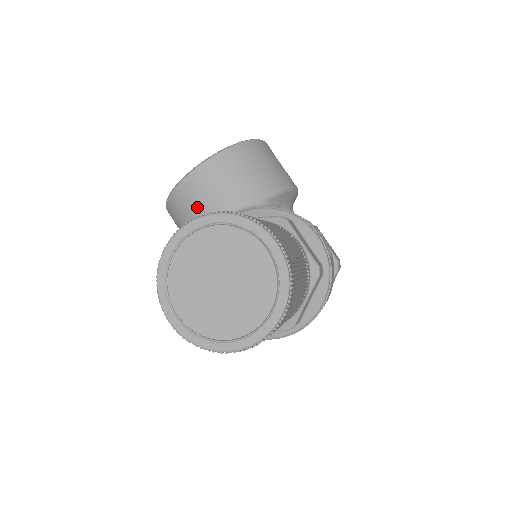
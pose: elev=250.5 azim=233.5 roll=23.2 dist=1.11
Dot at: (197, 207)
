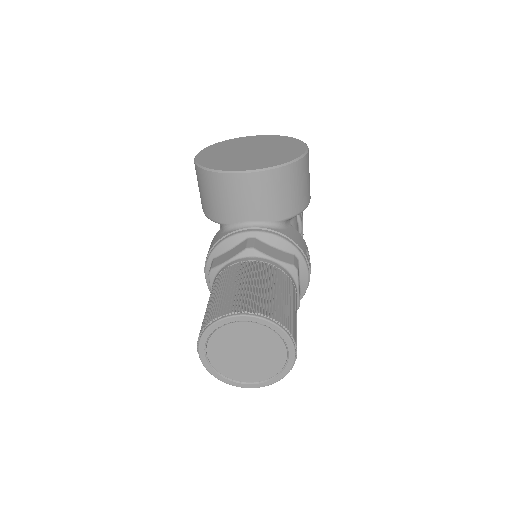
Dot at: (229, 201)
